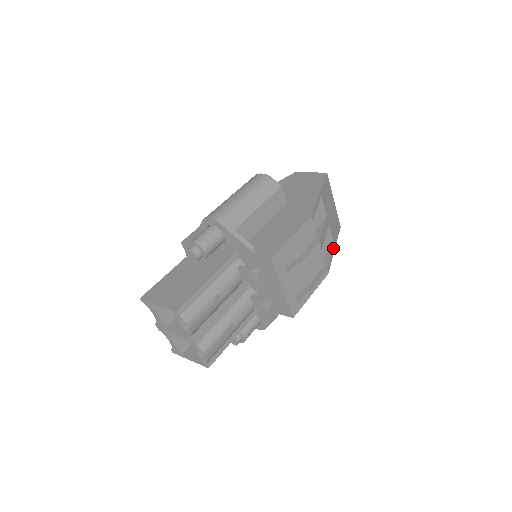
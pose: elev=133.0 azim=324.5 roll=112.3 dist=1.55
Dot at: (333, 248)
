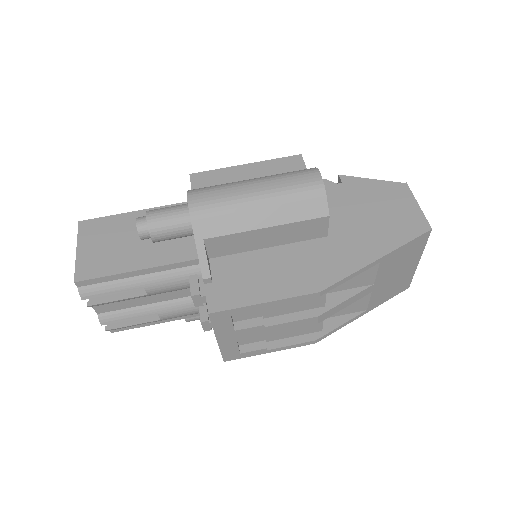
Dot at: (359, 314)
